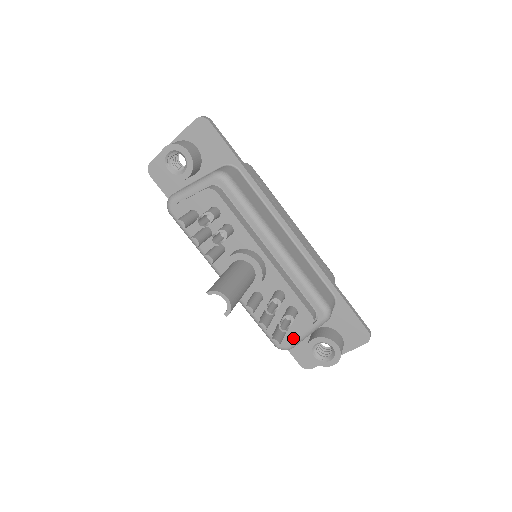
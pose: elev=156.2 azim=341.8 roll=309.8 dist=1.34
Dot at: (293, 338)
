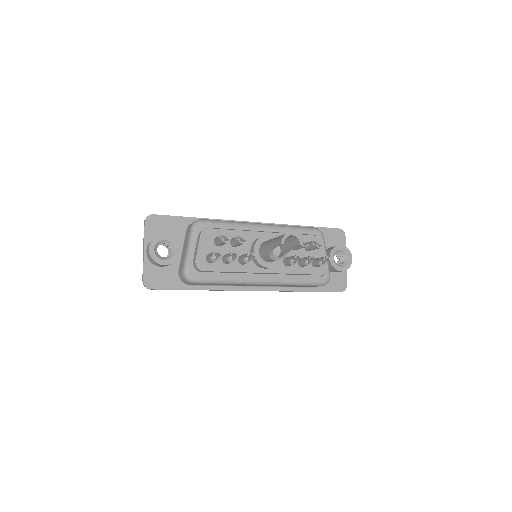
Dot at: occluded
